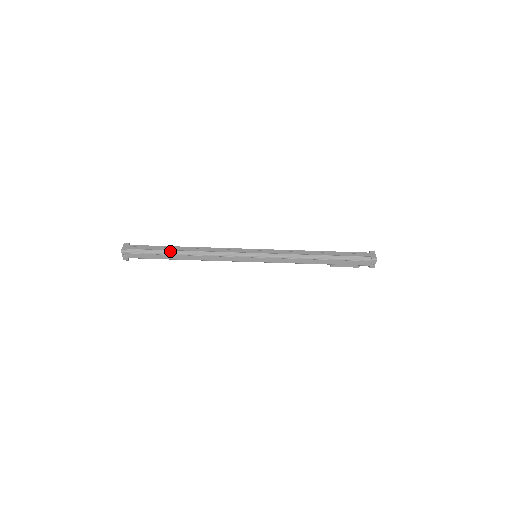
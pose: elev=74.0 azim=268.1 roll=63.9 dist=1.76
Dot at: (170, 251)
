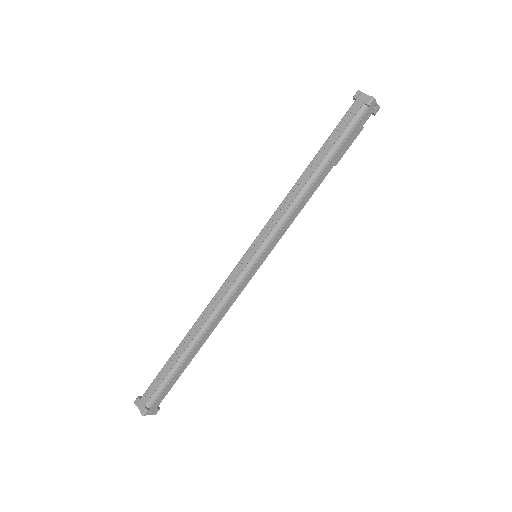
Dot at: (180, 359)
